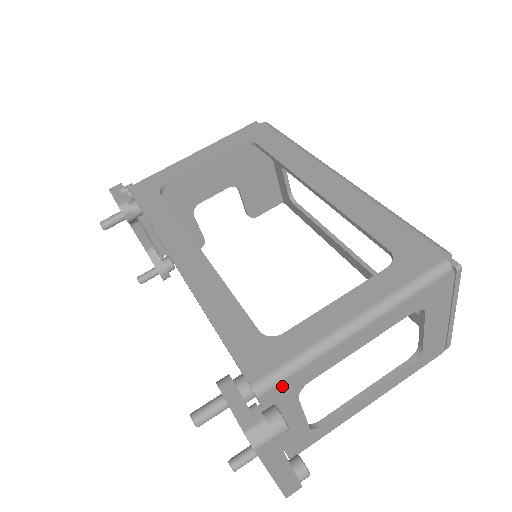
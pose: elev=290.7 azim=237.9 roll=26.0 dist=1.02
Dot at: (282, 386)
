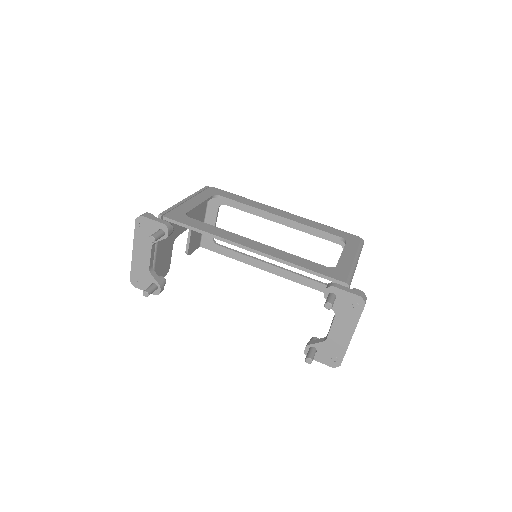
Dot at: occluded
